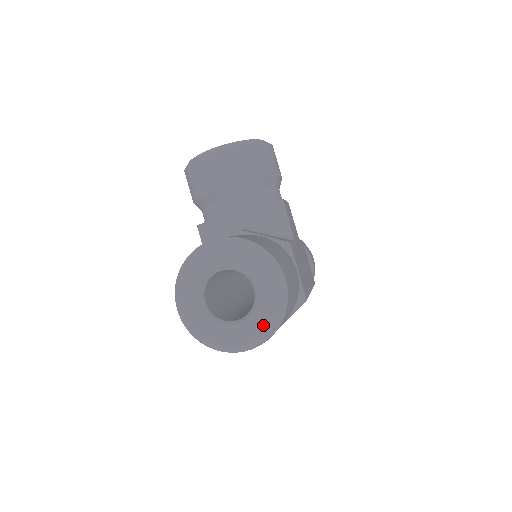
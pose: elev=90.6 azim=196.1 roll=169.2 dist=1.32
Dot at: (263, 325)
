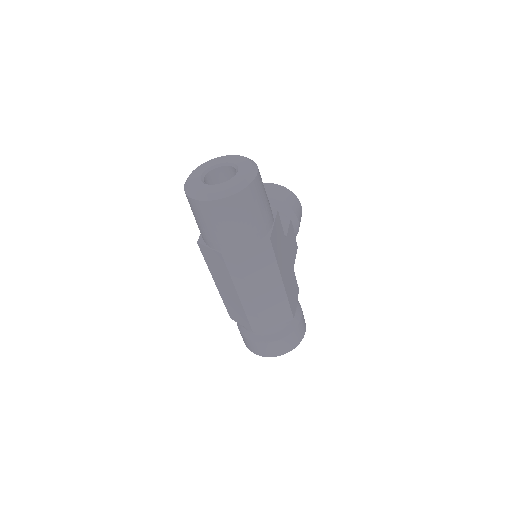
Dot at: (229, 186)
